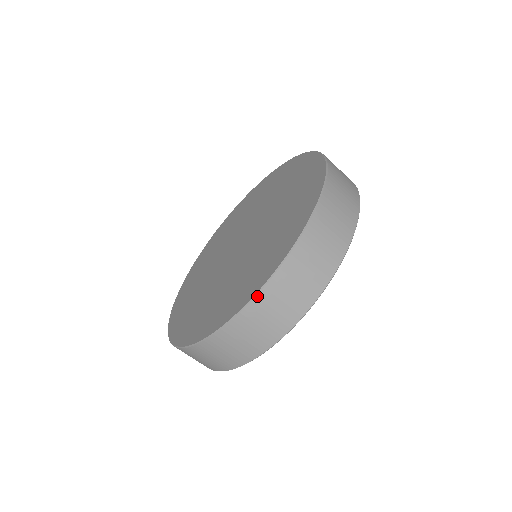
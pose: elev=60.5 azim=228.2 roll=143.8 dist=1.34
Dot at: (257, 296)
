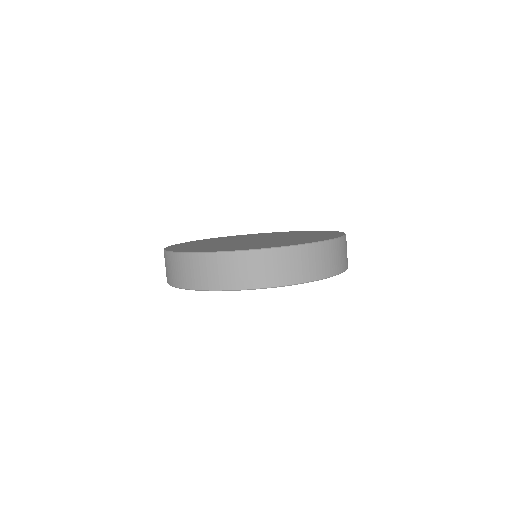
Dot at: (344, 237)
